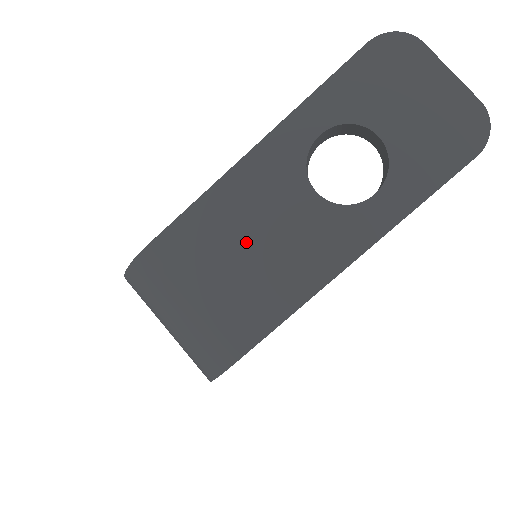
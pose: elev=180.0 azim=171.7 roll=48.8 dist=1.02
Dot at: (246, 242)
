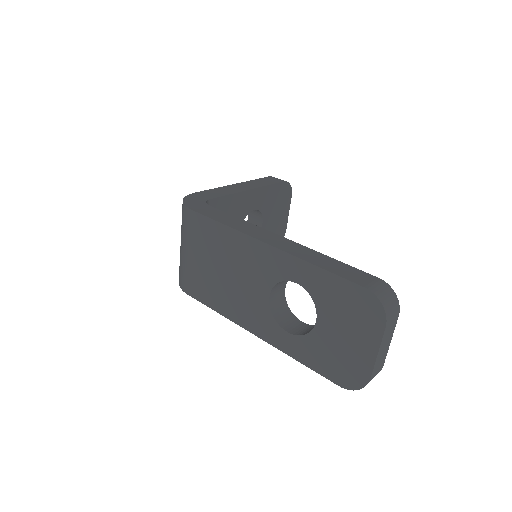
Dot at: (226, 268)
